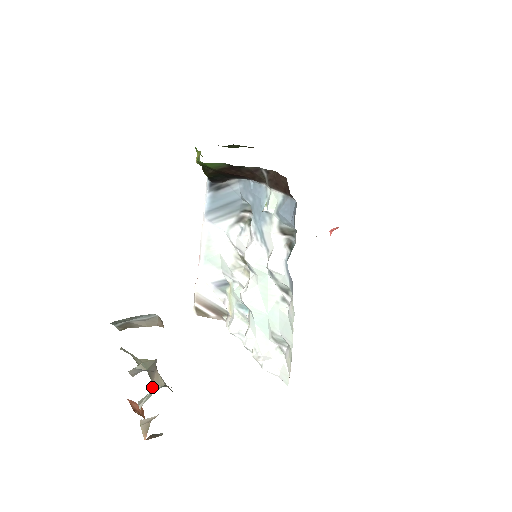
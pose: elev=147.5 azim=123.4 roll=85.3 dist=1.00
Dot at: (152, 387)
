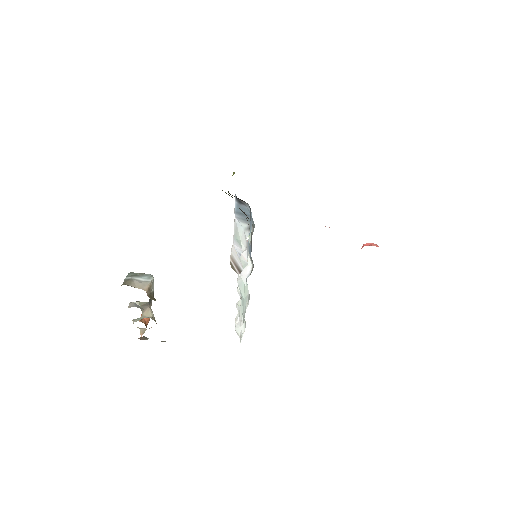
Dot at: (142, 315)
